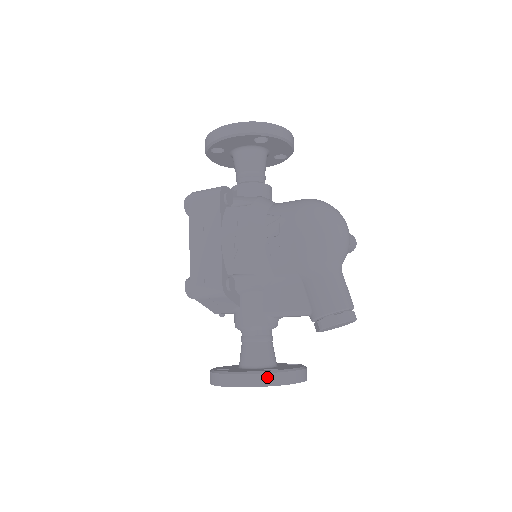
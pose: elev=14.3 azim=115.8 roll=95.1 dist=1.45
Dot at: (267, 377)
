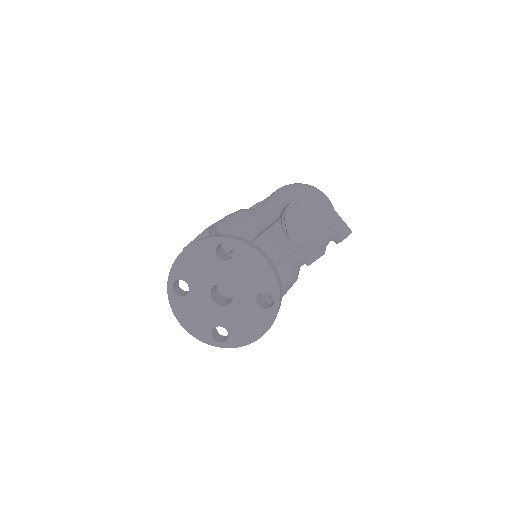
Dot at: (218, 235)
